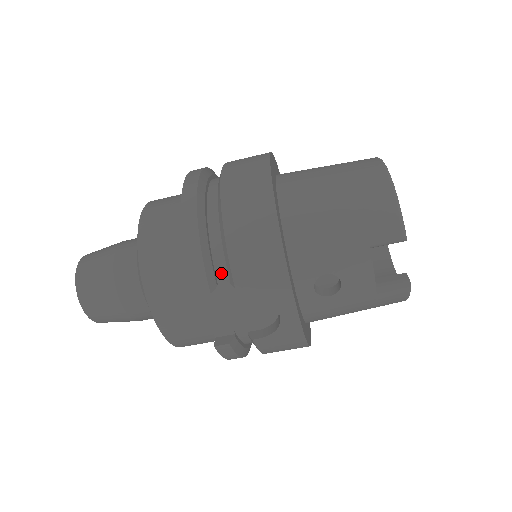
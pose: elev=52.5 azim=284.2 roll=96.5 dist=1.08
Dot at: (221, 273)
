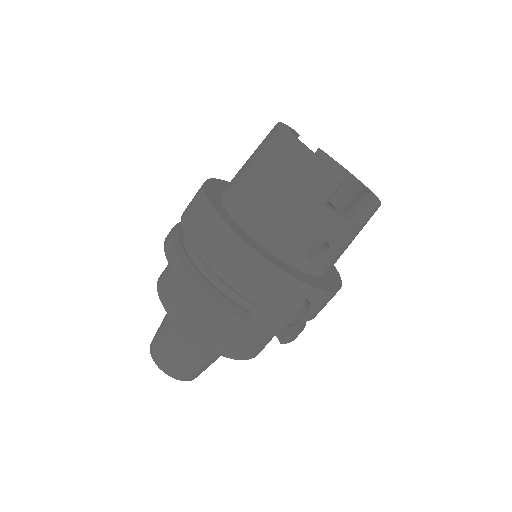
Dot at: (245, 304)
